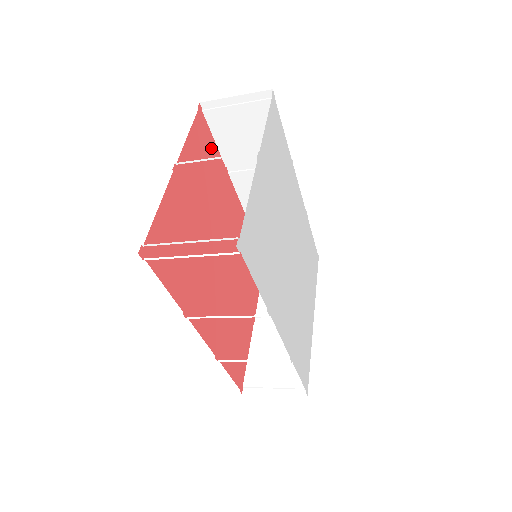
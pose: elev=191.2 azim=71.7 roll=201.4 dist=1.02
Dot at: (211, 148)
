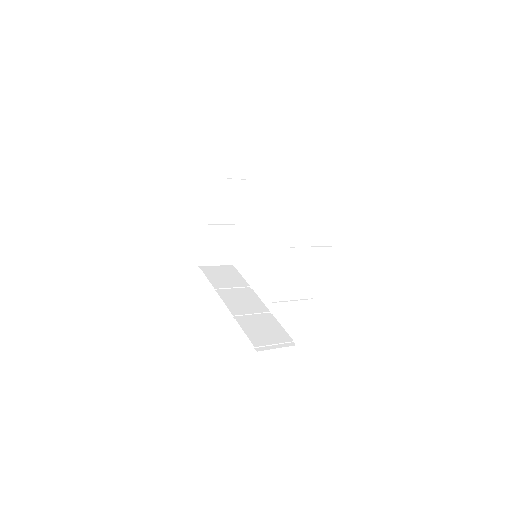
Dot at: occluded
